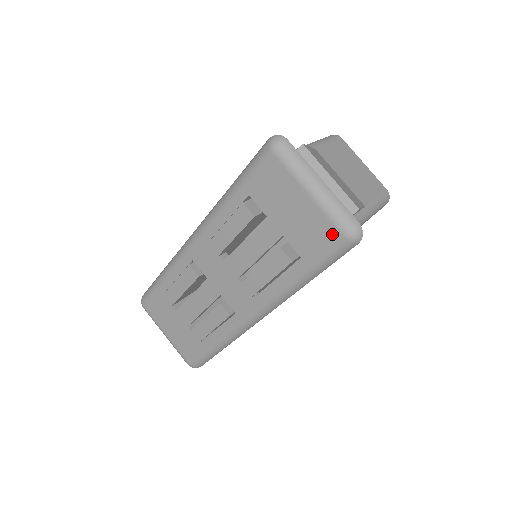
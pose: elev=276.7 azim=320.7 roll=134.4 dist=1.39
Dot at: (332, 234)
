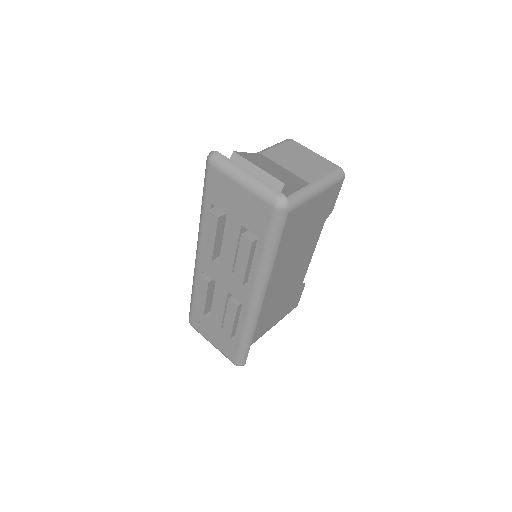
Dot at: (266, 209)
